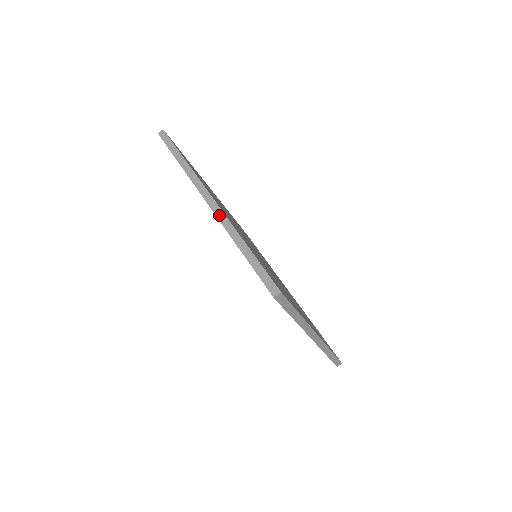
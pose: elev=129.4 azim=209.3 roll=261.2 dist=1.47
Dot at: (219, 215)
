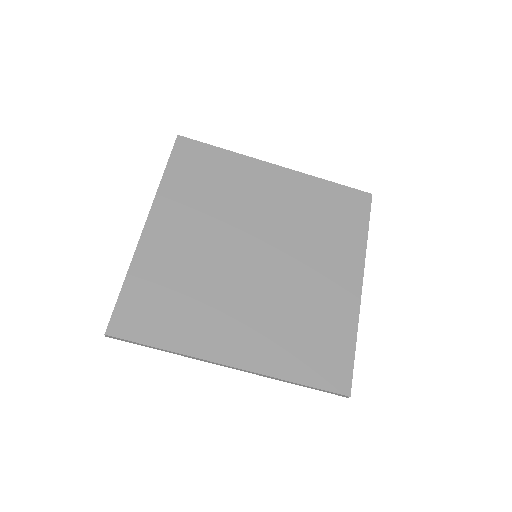
Dot at: (252, 373)
